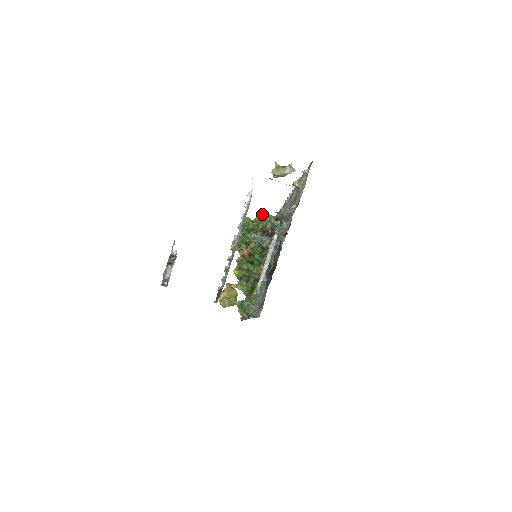
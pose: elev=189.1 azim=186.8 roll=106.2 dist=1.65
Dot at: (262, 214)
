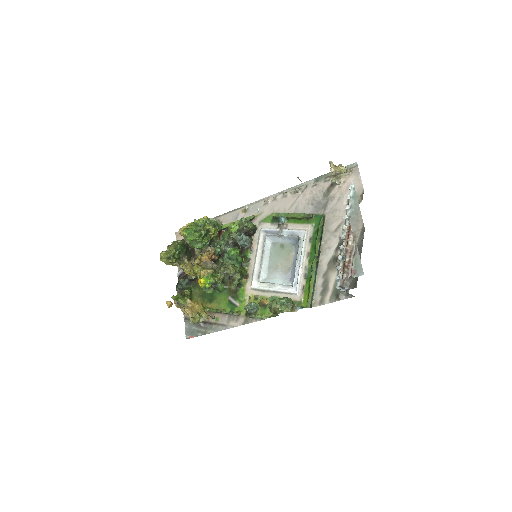
Dot at: (204, 218)
